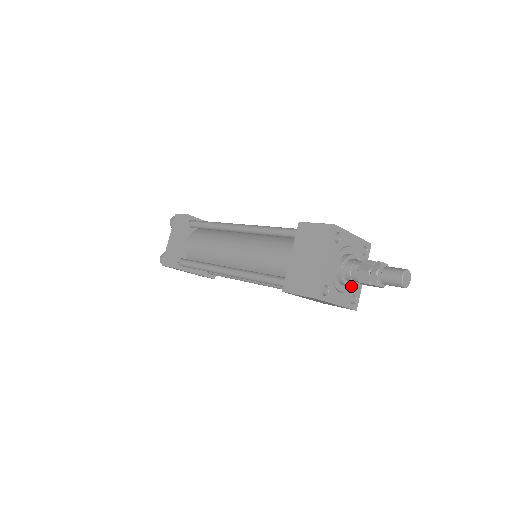
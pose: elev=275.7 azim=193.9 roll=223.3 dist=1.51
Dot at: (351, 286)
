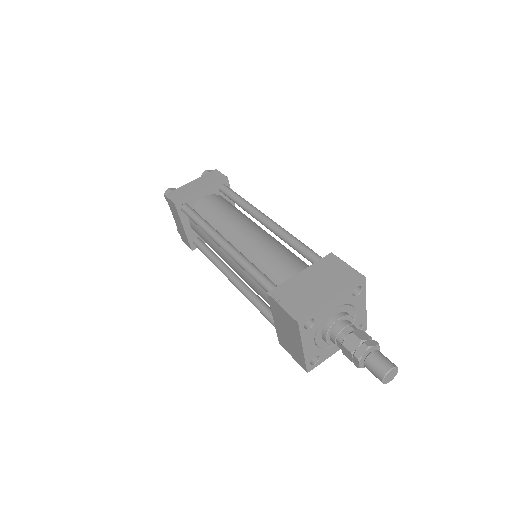
Dot at: (325, 346)
